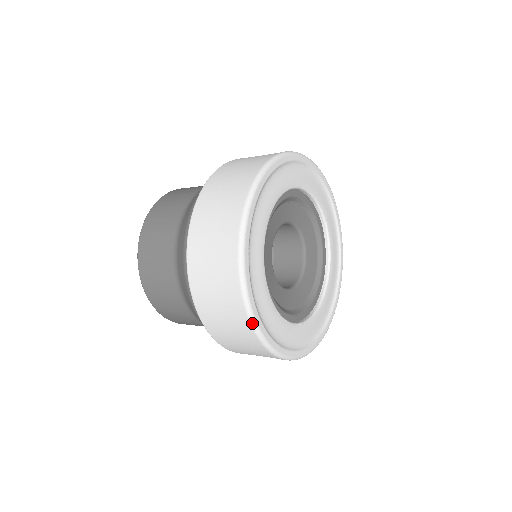
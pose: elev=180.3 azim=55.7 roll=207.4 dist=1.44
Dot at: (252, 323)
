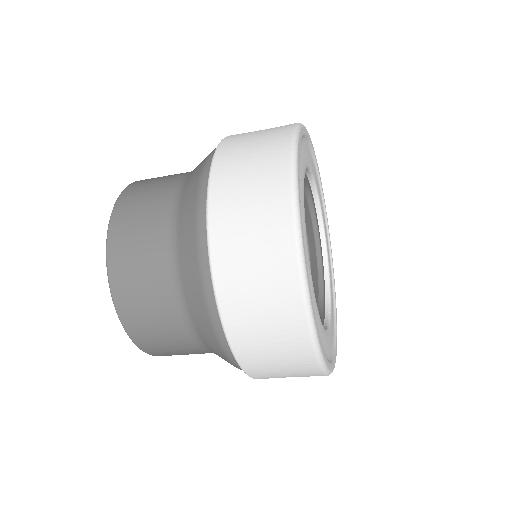
Dot at: (322, 368)
